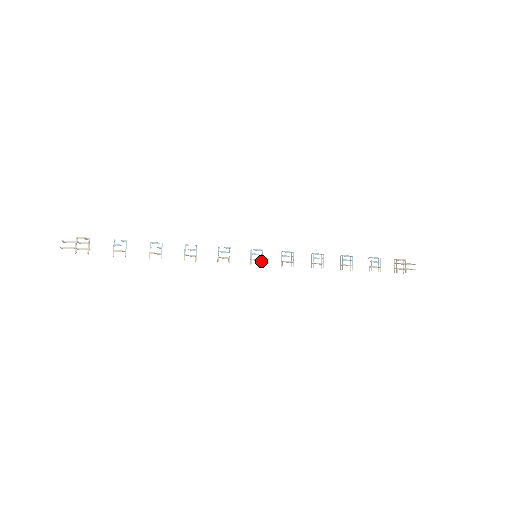
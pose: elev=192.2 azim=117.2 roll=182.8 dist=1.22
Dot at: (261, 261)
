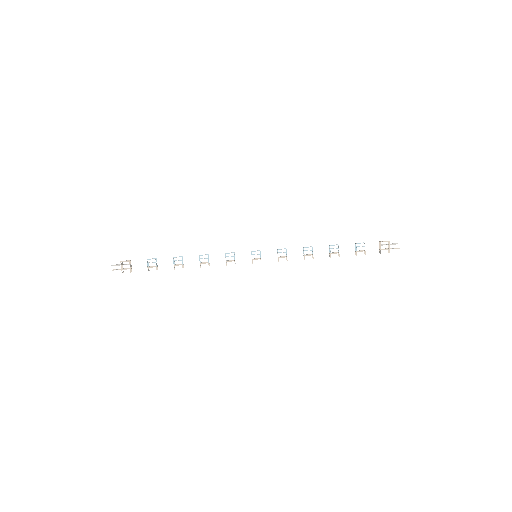
Dot at: occluded
